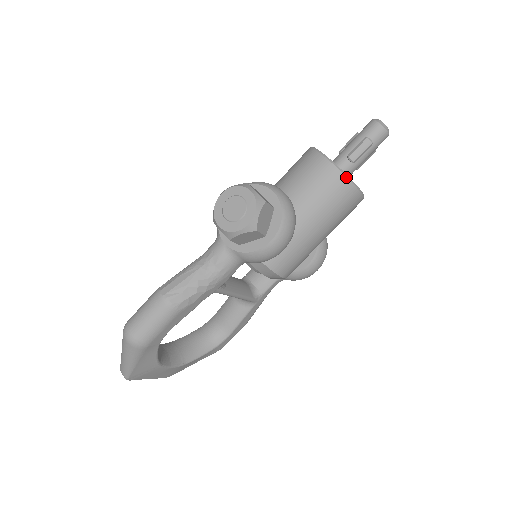
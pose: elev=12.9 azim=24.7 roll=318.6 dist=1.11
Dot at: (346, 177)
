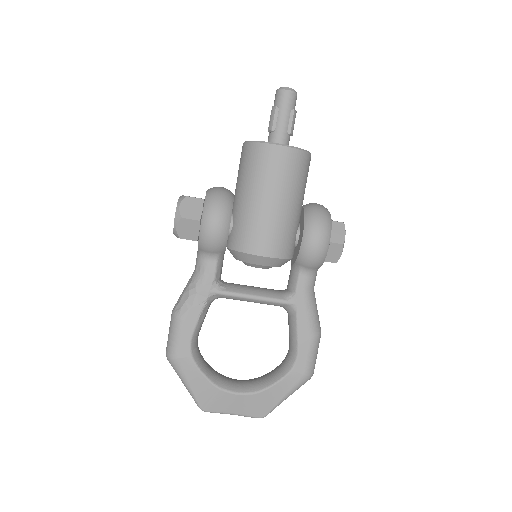
Dot at: (252, 142)
